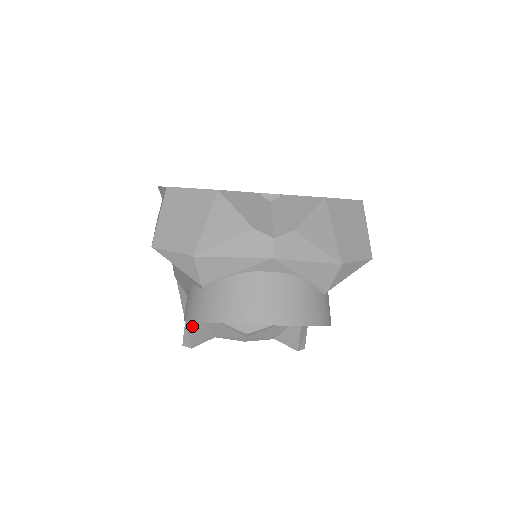
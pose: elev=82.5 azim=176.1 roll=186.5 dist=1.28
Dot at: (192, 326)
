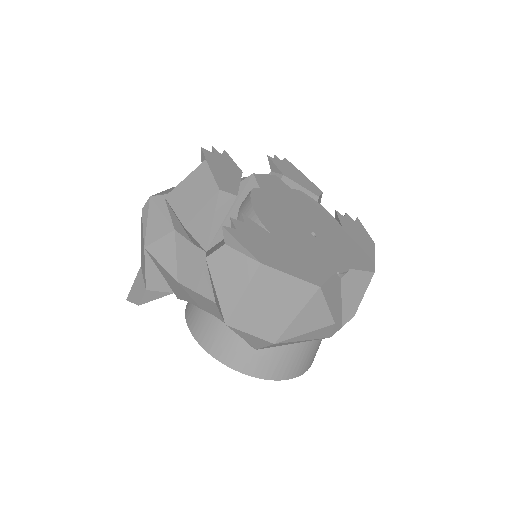
Dot at: (155, 297)
